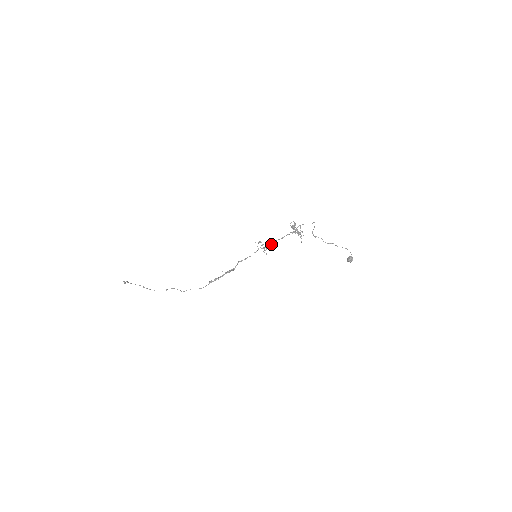
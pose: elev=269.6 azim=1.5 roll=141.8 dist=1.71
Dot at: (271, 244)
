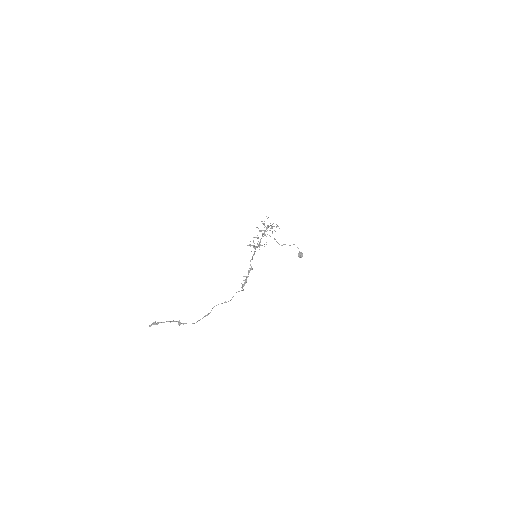
Dot at: occluded
